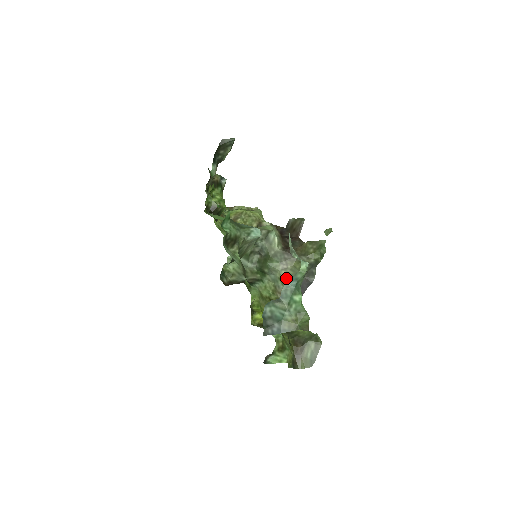
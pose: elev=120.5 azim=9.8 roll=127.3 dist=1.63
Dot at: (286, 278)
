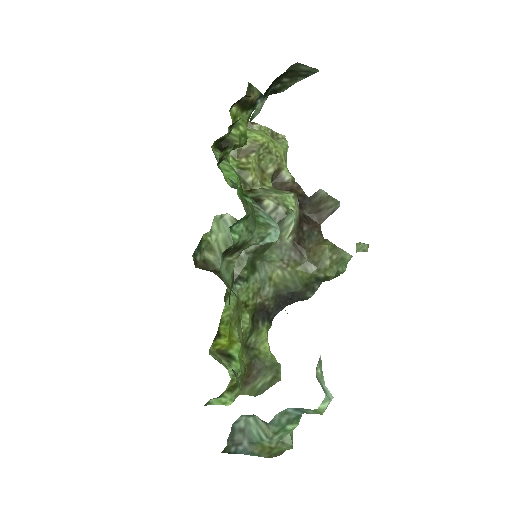
Dot at: (278, 280)
